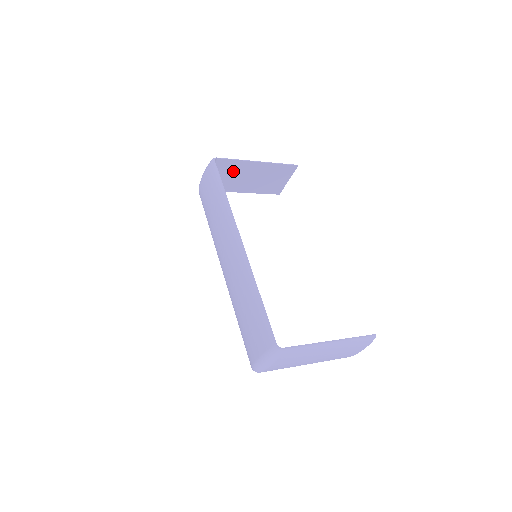
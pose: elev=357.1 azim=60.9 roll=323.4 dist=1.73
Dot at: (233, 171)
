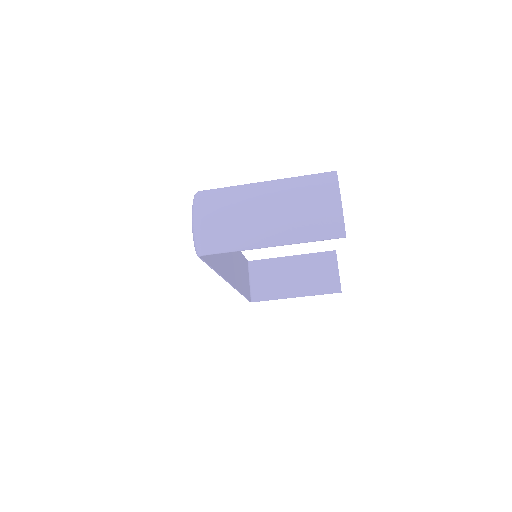
Dot at: (273, 272)
